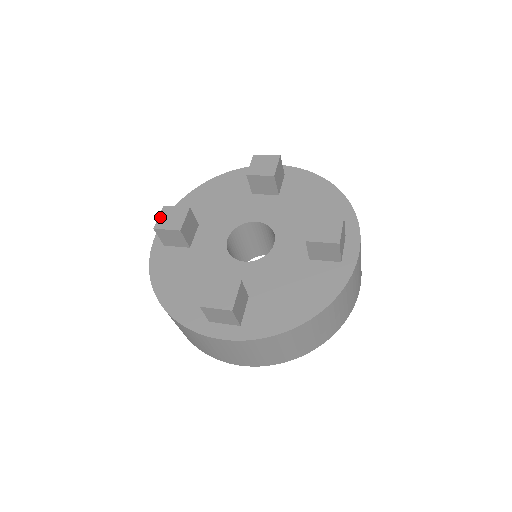
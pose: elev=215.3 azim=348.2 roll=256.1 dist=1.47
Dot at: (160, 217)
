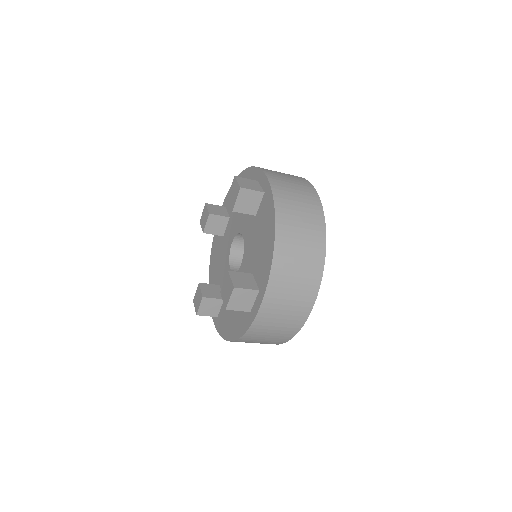
Dot at: (195, 307)
